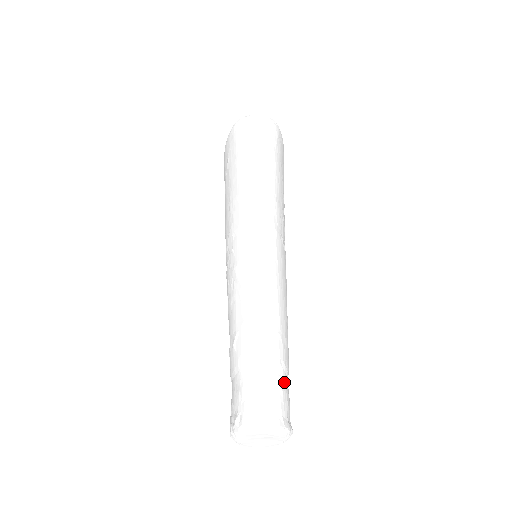
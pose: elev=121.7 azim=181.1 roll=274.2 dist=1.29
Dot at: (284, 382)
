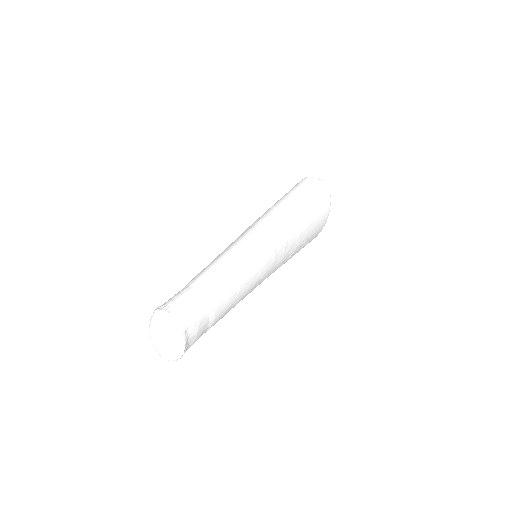
Dot at: (203, 310)
